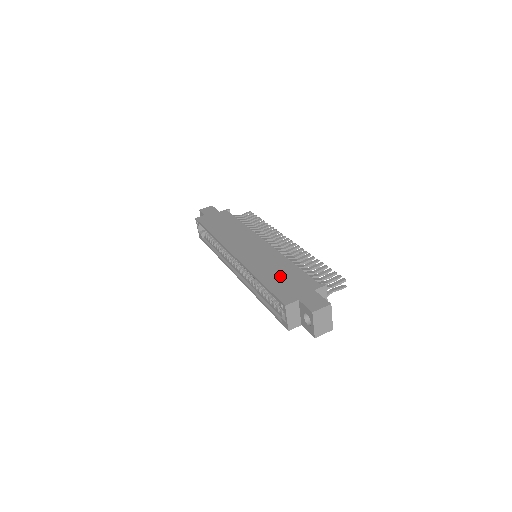
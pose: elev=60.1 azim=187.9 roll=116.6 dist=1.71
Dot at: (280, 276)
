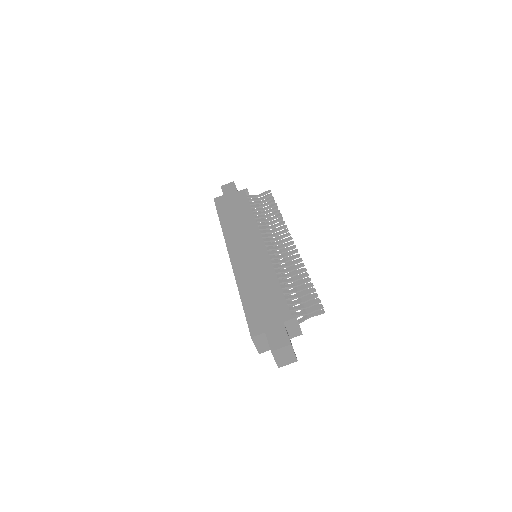
Dot at: (260, 297)
